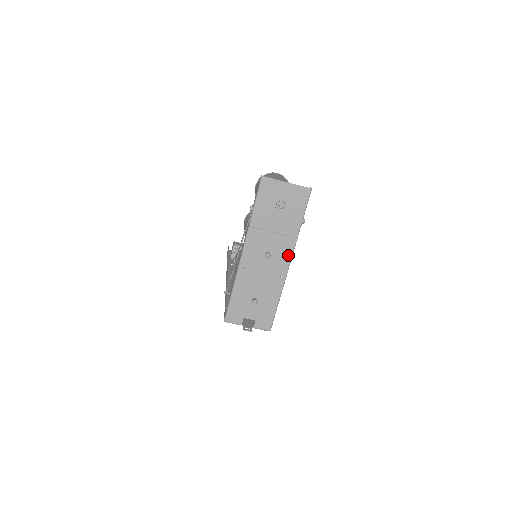
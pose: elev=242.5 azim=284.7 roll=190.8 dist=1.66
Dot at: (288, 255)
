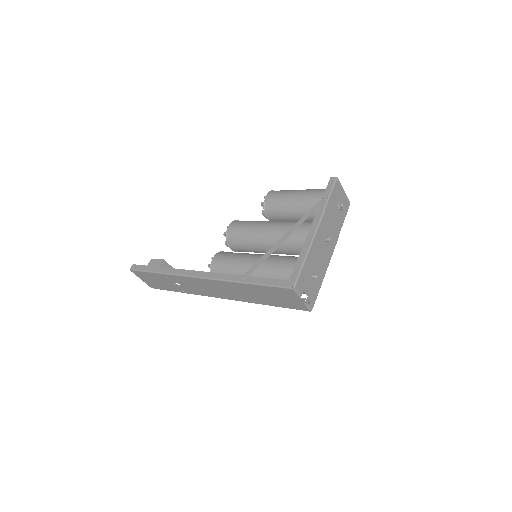
Dot at: (334, 247)
